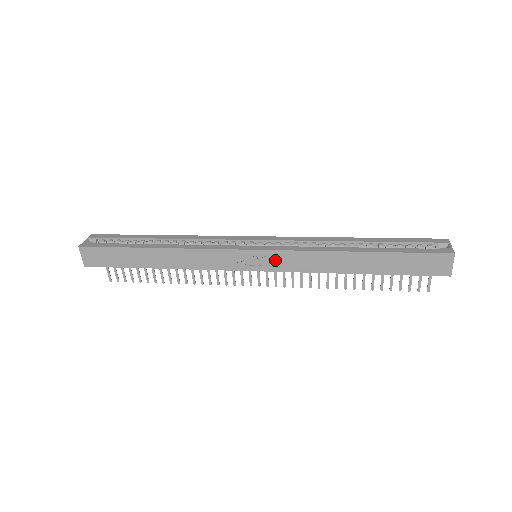
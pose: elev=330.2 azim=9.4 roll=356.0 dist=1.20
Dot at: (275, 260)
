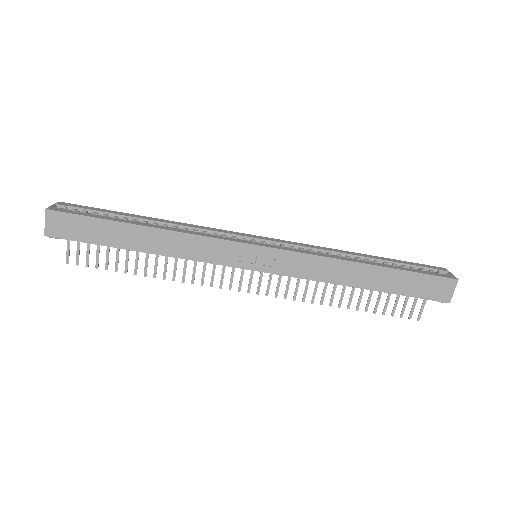
Dot at: (281, 261)
